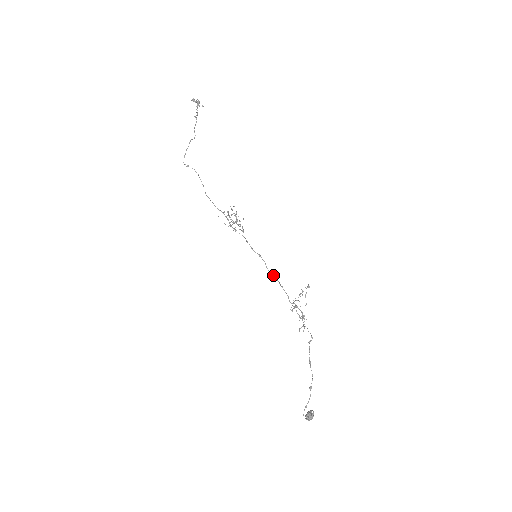
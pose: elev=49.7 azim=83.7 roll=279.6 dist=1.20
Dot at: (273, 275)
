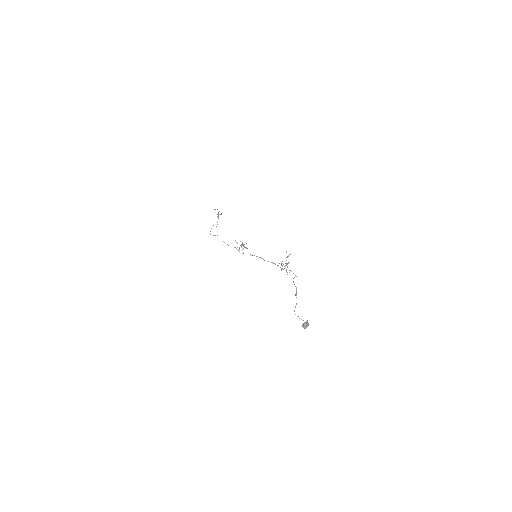
Dot at: (268, 261)
